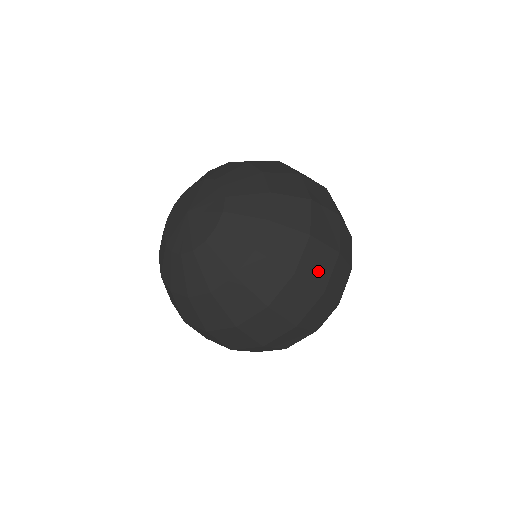
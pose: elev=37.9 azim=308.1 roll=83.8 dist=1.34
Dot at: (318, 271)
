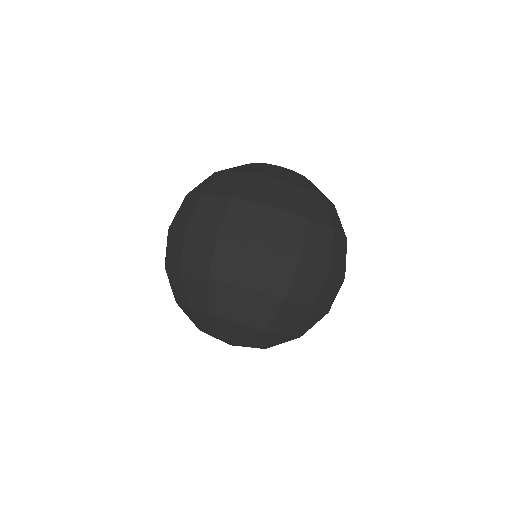
Dot at: (337, 257)
